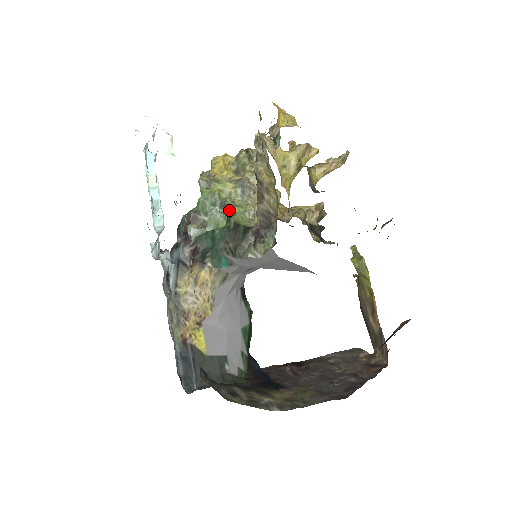
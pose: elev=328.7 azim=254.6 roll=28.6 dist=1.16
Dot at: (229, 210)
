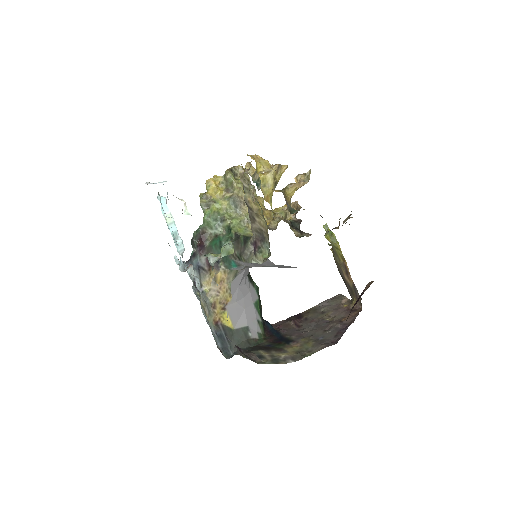
Dot at: (228, 224)
